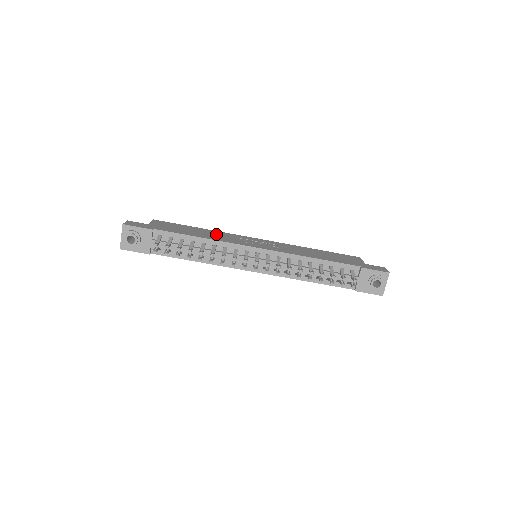
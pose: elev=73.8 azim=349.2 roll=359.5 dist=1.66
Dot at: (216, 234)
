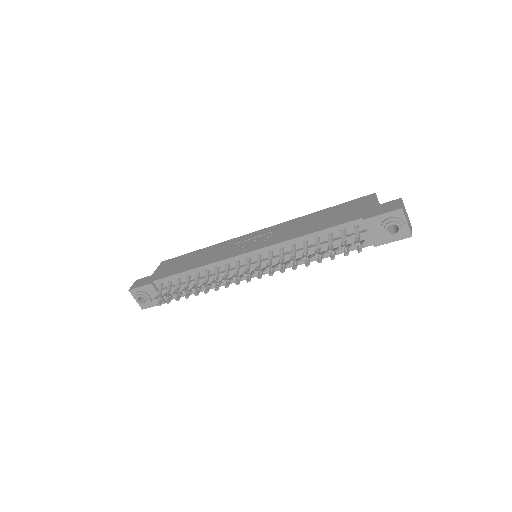
Dot at: (211, 252)
